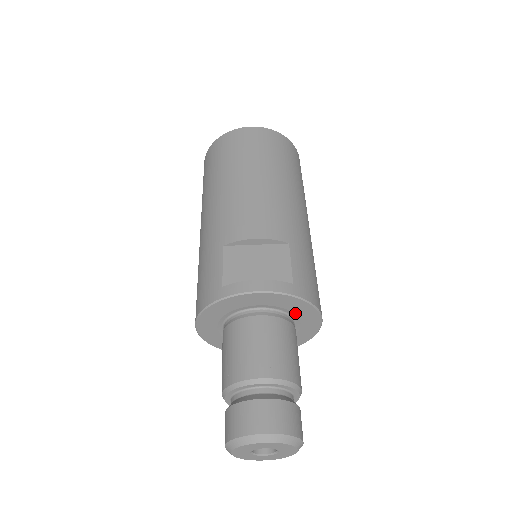
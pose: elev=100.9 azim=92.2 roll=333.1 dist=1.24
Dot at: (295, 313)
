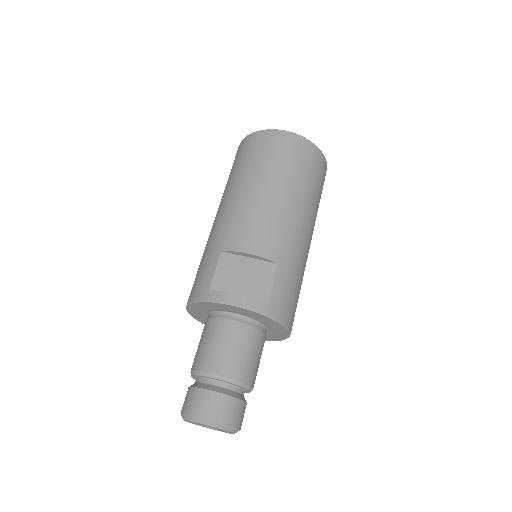
Dot at: (266, 324)
